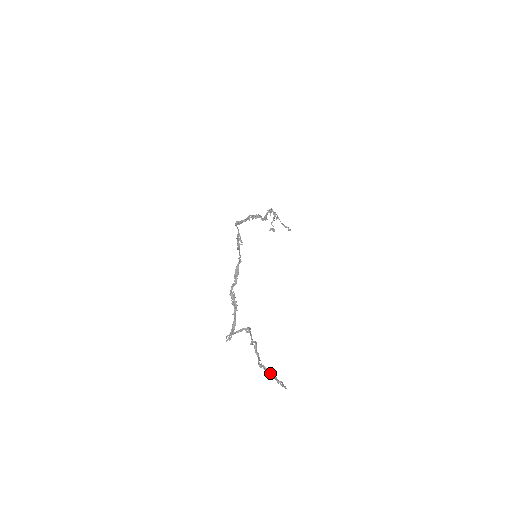
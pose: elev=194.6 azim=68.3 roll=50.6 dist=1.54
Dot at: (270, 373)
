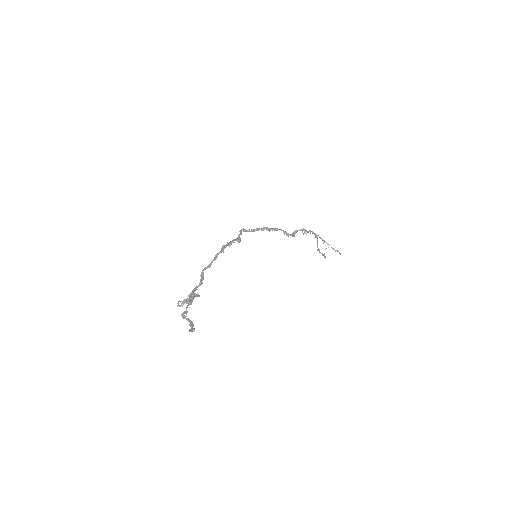
Dot at: (190, 324)
